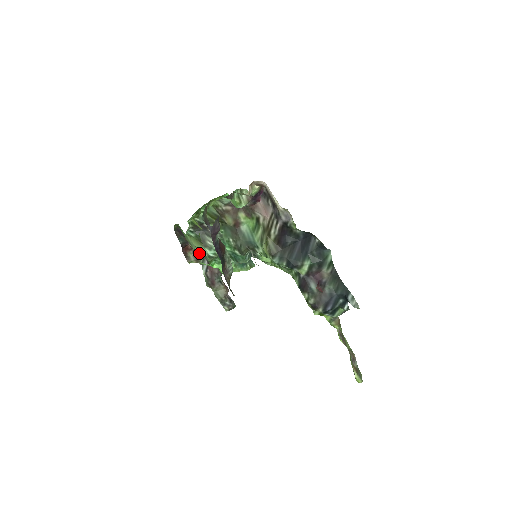
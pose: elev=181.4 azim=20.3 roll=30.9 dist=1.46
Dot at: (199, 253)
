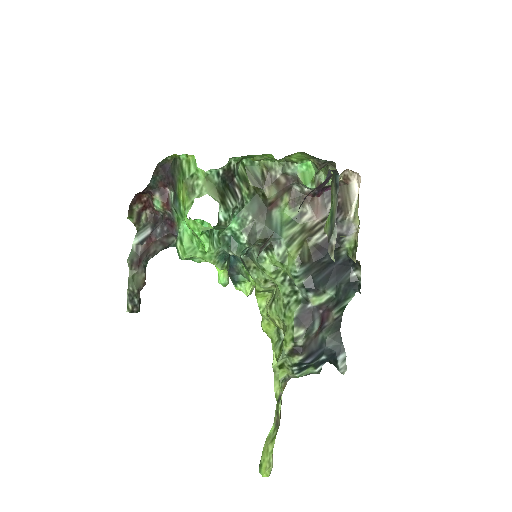
Dot at: (145, 215)
